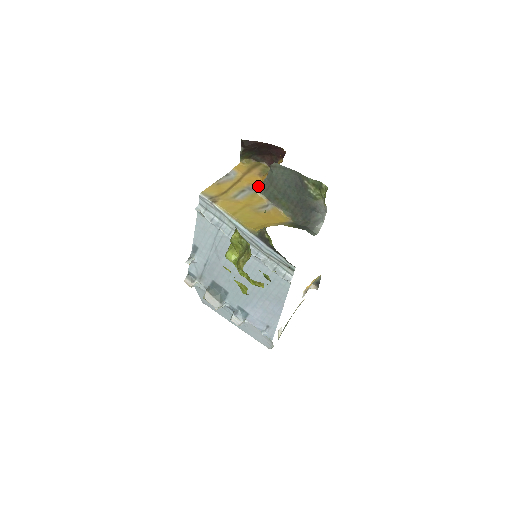
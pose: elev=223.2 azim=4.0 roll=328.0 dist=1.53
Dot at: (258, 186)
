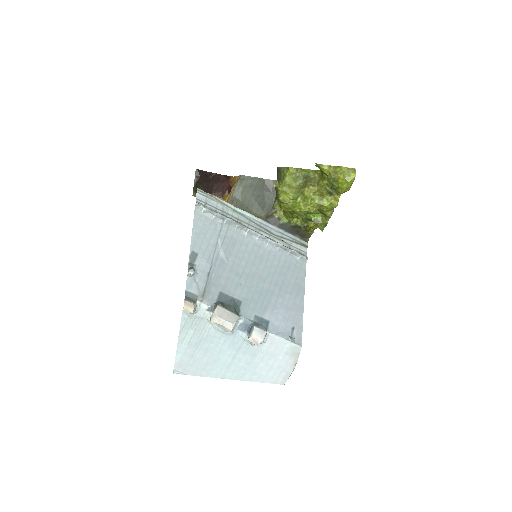
Dot at: occluded
